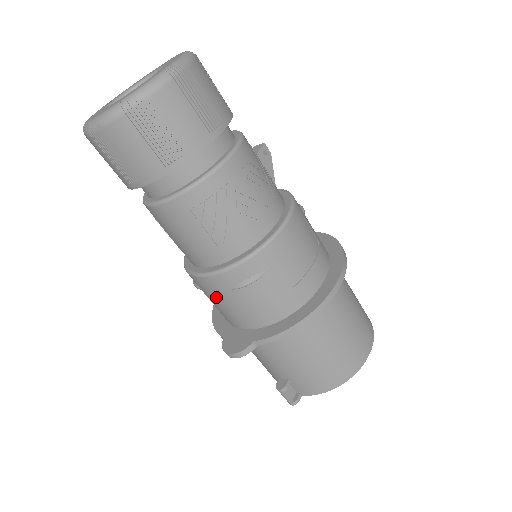
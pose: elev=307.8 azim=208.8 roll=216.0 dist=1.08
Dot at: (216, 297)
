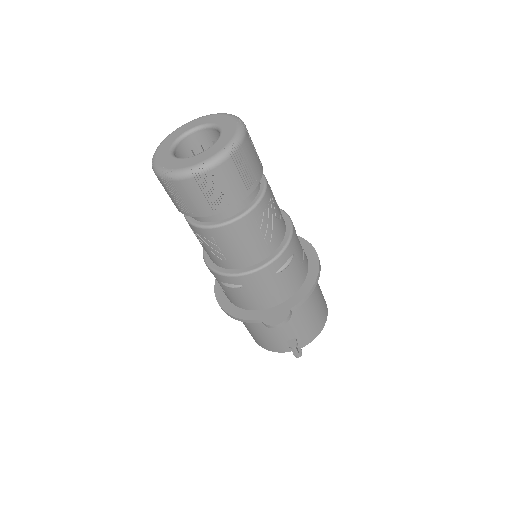
Dot at: (259, 287)
